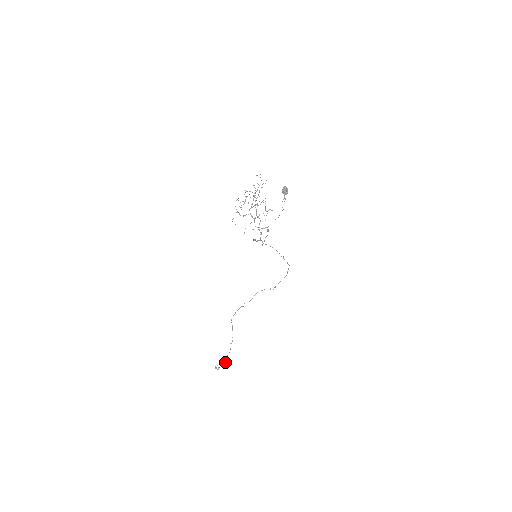
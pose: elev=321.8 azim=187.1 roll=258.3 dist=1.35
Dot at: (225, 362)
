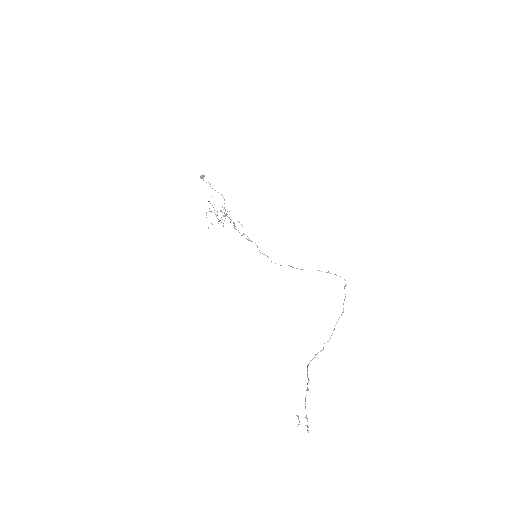
Dot at: (305, 408)
